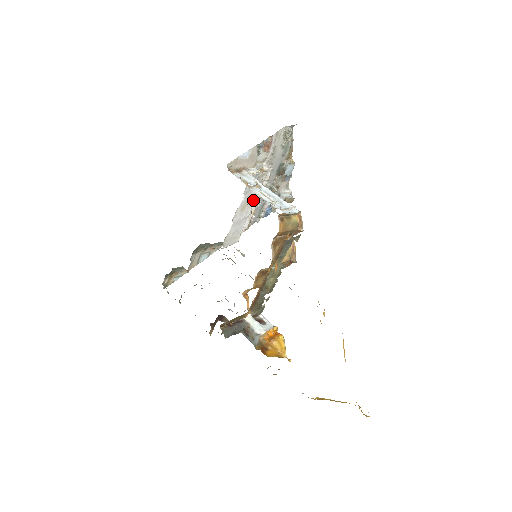
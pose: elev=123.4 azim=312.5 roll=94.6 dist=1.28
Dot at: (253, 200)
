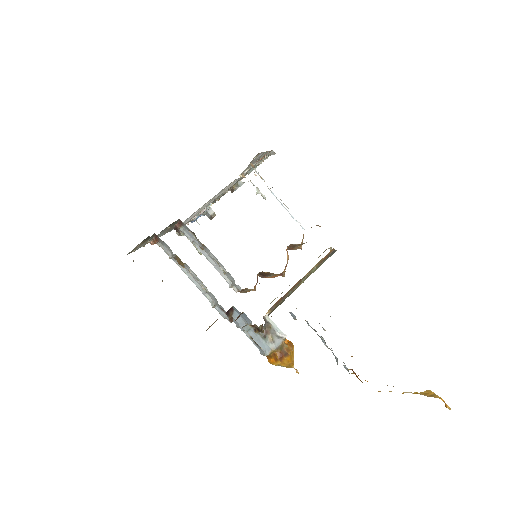
Dot at: occluded
